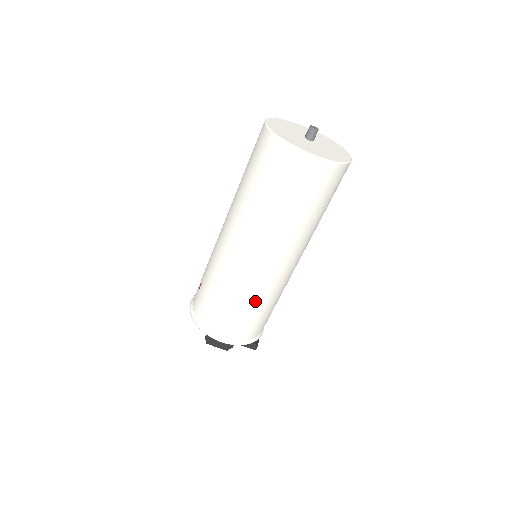
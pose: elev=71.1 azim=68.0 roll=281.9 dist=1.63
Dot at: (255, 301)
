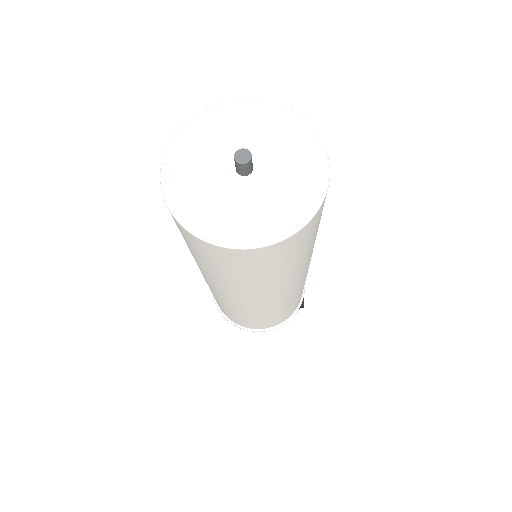
Dot at: (277, 312)
